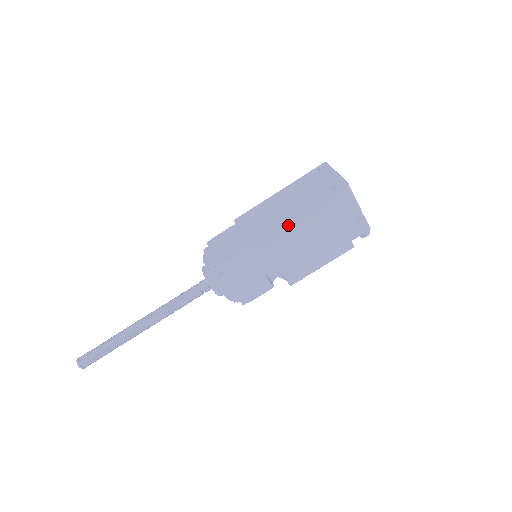
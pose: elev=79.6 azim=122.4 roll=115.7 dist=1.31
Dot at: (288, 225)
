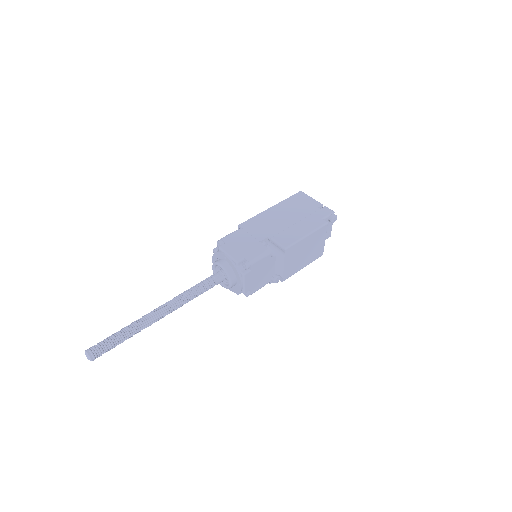
Dot at: (267, 212)
